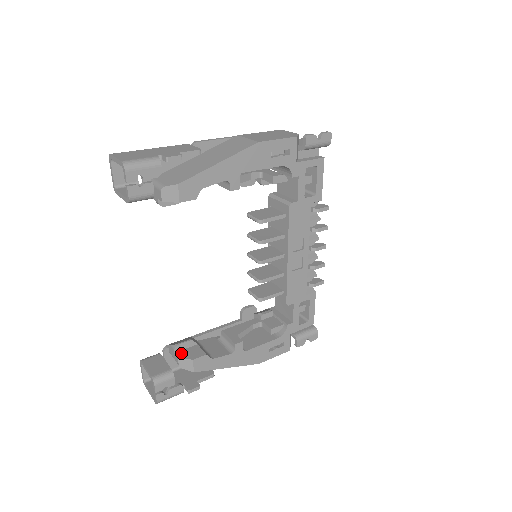
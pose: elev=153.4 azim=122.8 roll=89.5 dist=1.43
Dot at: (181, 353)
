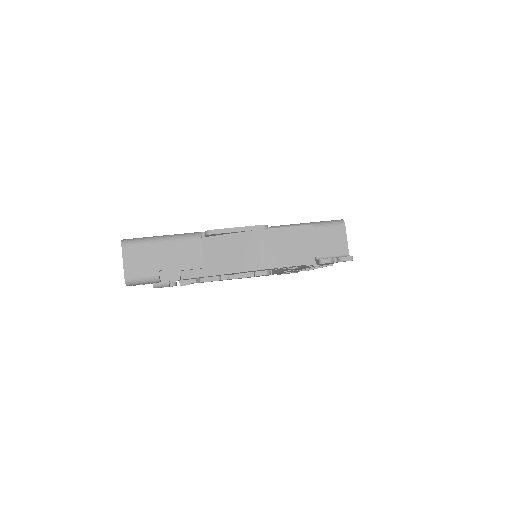
Dot at: occluded
